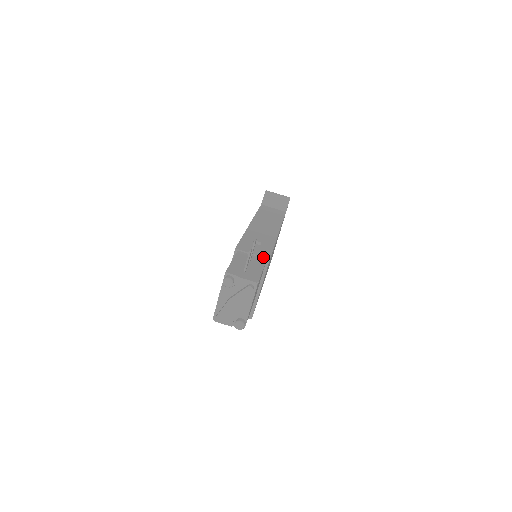
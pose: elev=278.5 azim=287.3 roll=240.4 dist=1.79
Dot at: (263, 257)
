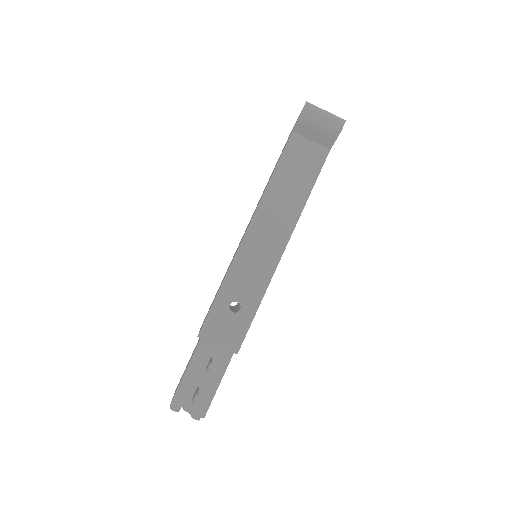
Dot at: (229, 351)
